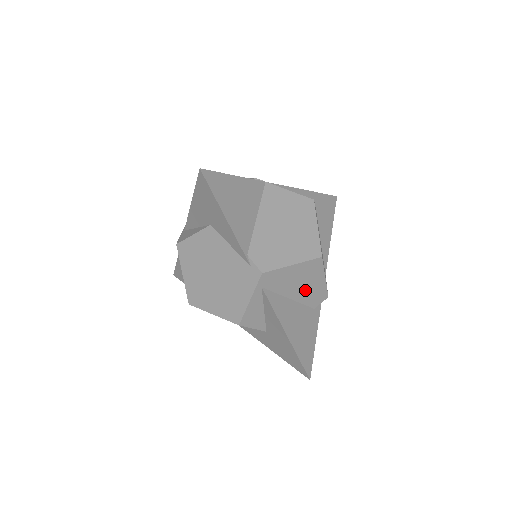
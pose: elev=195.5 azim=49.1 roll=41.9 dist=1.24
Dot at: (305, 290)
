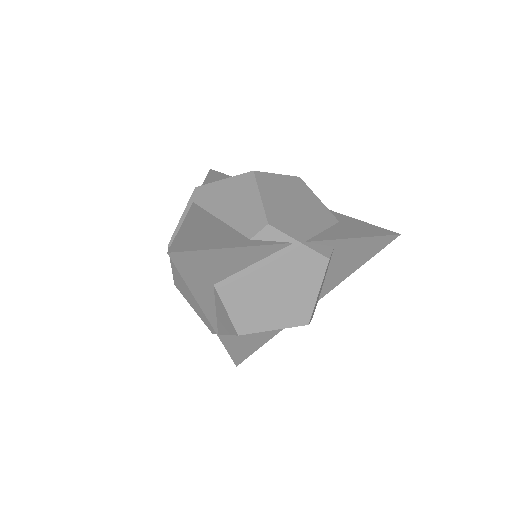
Dot at: (237, 211)
